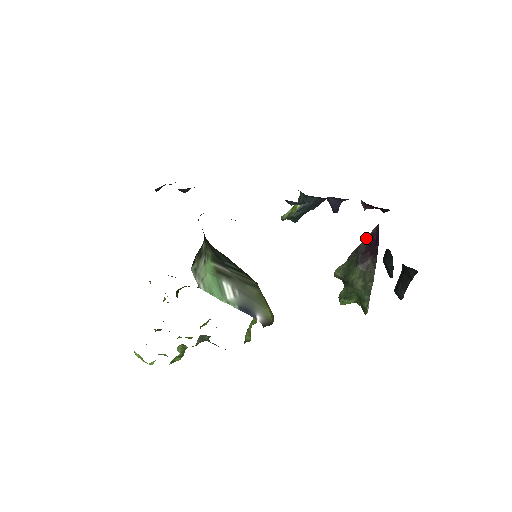
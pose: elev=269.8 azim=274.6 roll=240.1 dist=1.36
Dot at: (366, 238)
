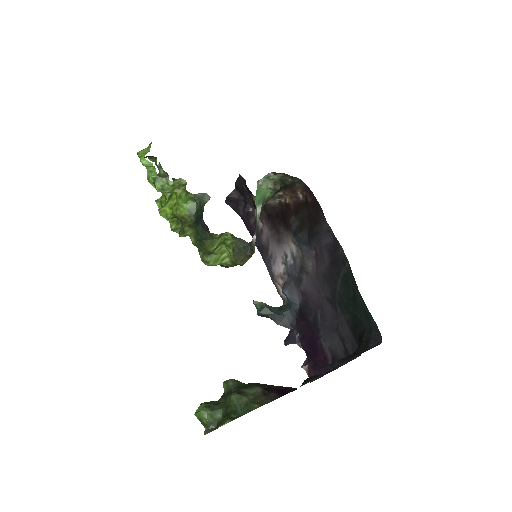
Dot at: (280, 386)
